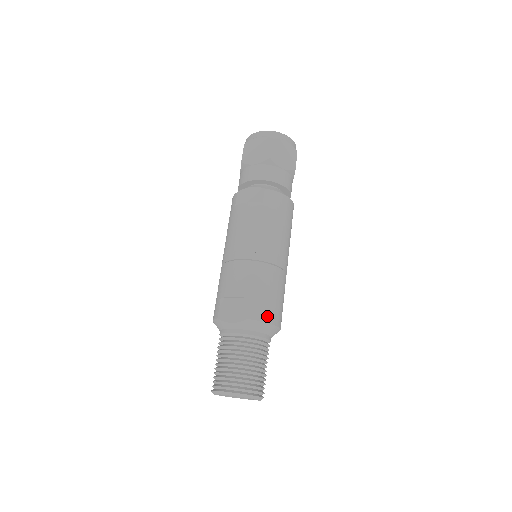
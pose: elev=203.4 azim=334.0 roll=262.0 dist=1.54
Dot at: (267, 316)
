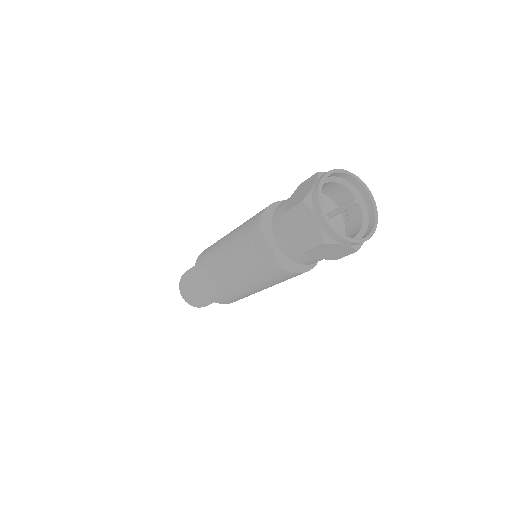
Dot at: (224, 303)
